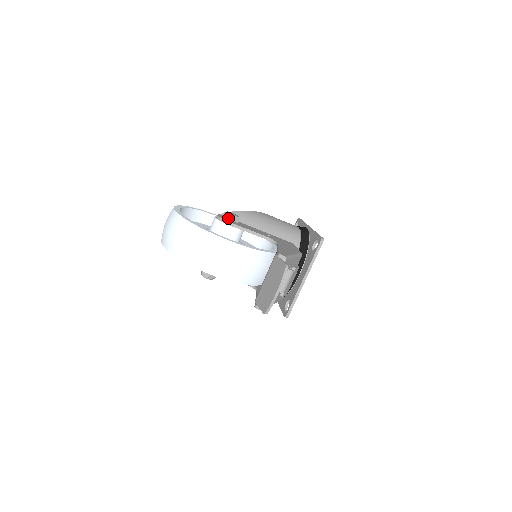
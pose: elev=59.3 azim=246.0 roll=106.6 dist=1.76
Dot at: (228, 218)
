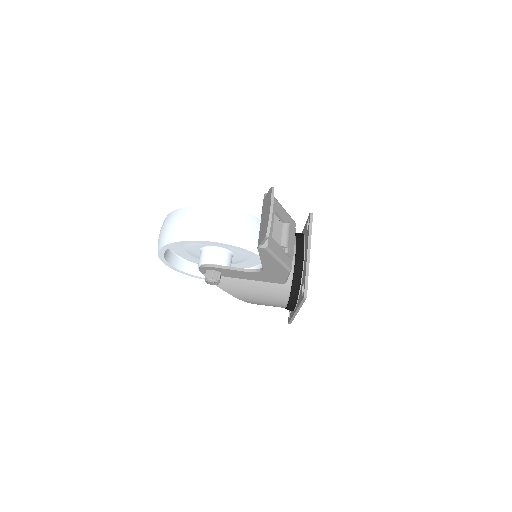
Dot at: occluded
